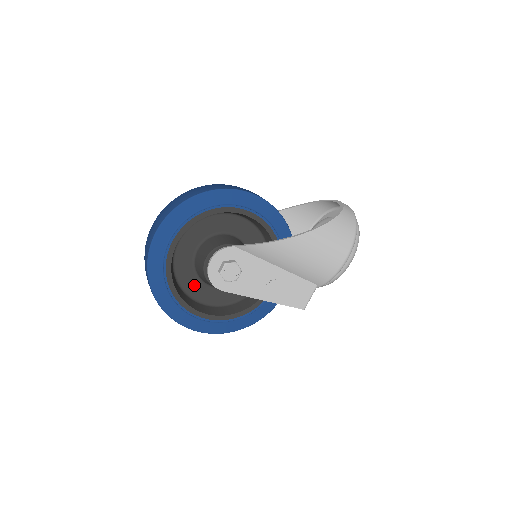
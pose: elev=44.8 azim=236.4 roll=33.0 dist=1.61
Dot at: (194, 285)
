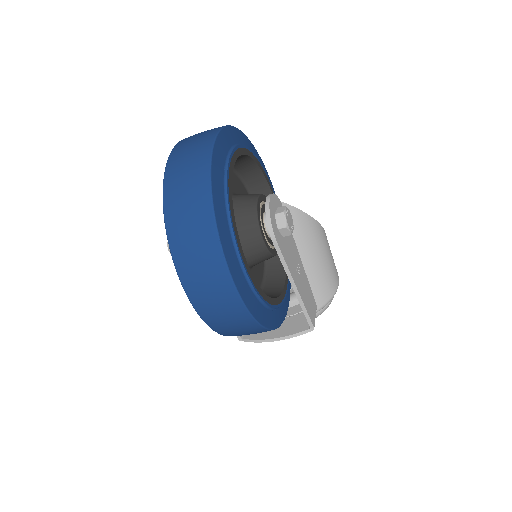
Dot at: occluded
